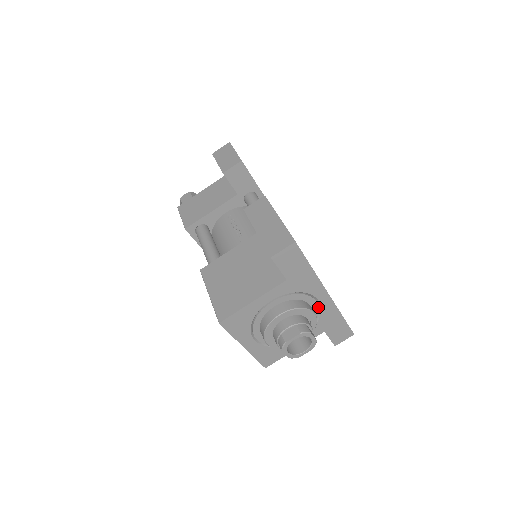
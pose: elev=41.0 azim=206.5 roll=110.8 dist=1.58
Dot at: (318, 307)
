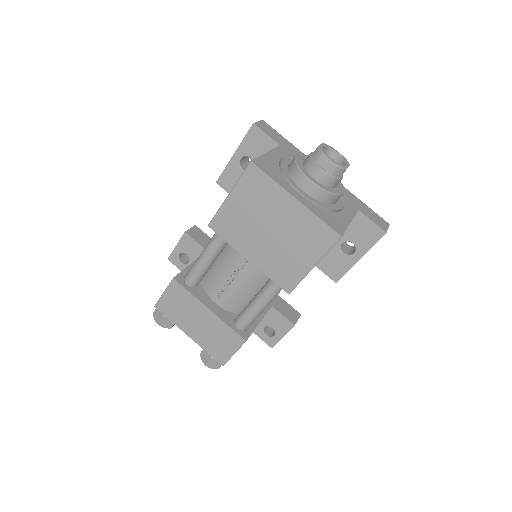
Dot at: occluded
